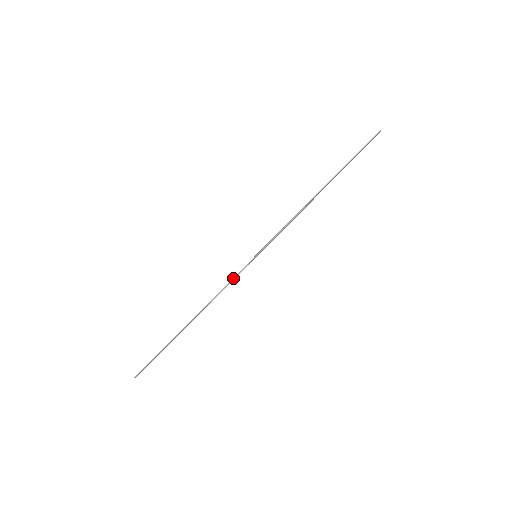
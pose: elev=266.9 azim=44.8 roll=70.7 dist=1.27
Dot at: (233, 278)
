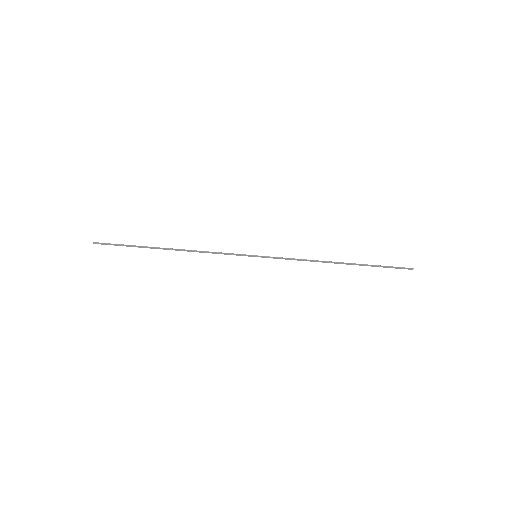
Dot at: (227, 253)
